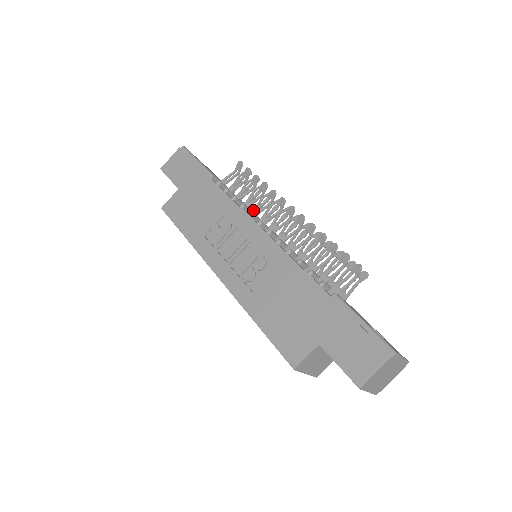
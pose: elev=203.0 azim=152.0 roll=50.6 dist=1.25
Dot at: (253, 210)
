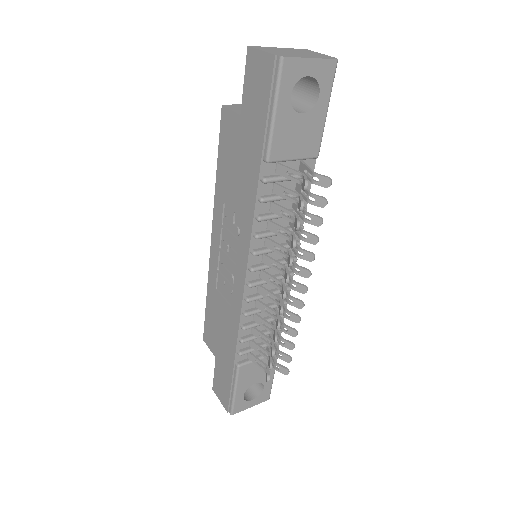
Dot at: (271, 241)
